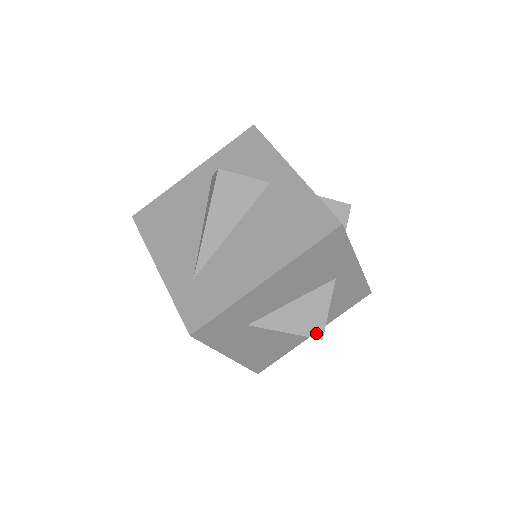
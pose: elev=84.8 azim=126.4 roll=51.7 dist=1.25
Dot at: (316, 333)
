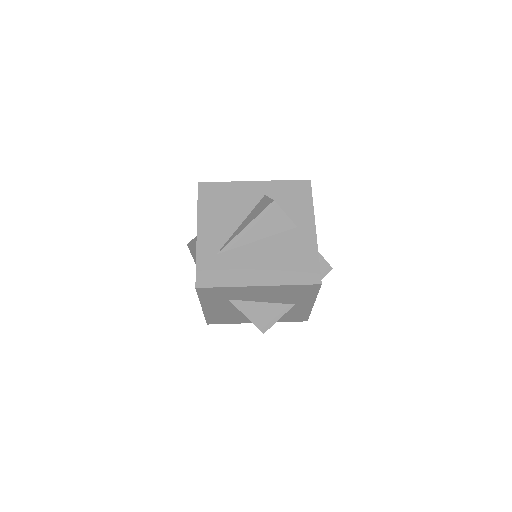
Dot at: (263, 328)
